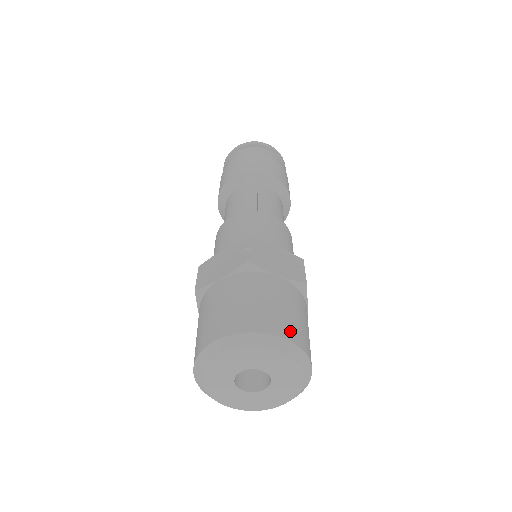
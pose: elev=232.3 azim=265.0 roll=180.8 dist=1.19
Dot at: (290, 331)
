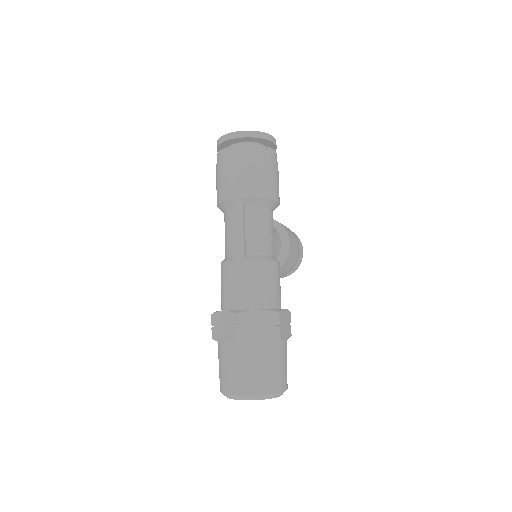
Dot at: (267, 387)
